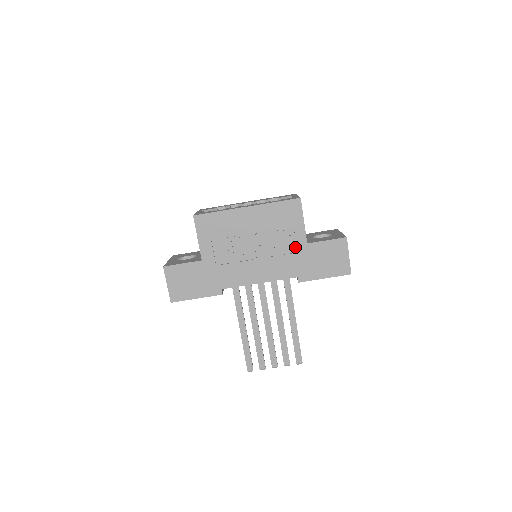
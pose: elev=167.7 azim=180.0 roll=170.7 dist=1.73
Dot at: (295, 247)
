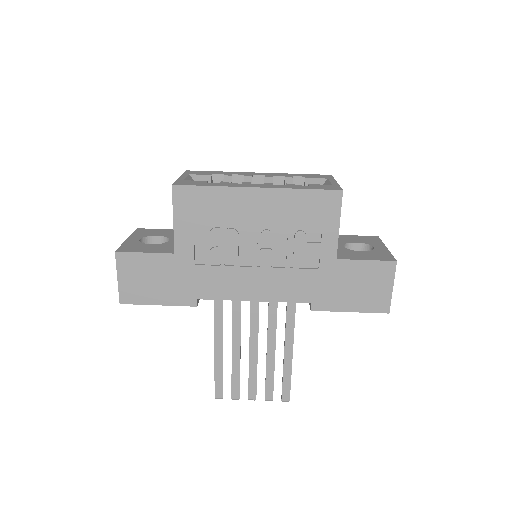
Dot at: (317, 260)
